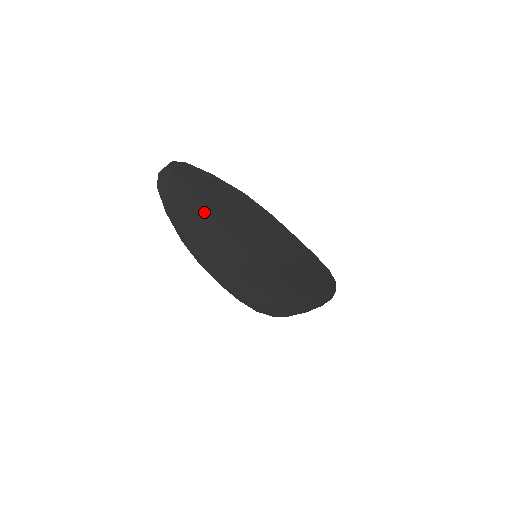
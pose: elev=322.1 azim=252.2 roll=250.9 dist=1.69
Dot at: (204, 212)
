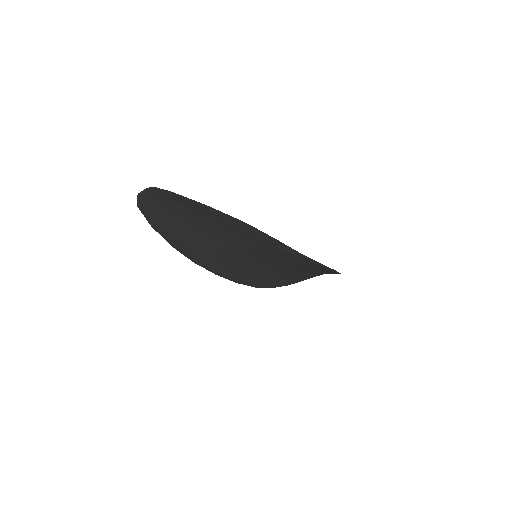
Dot at: (196, 227)
